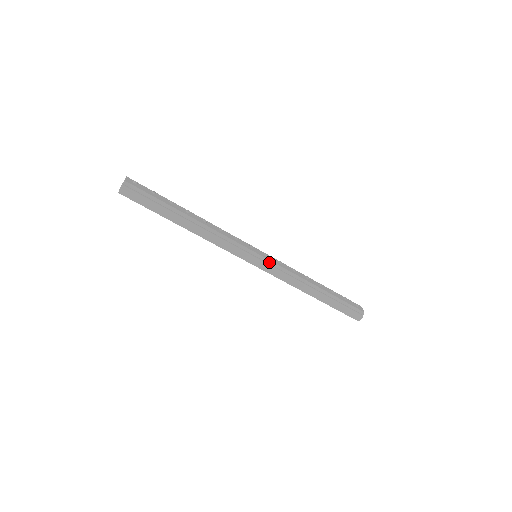
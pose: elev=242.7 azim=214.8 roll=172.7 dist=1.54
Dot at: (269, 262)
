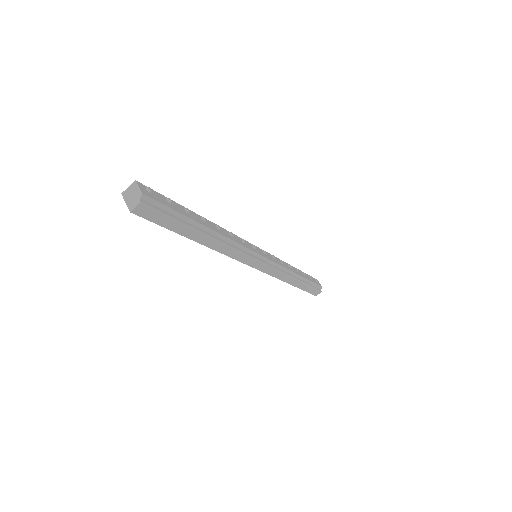
Dot at: (269, 262)
